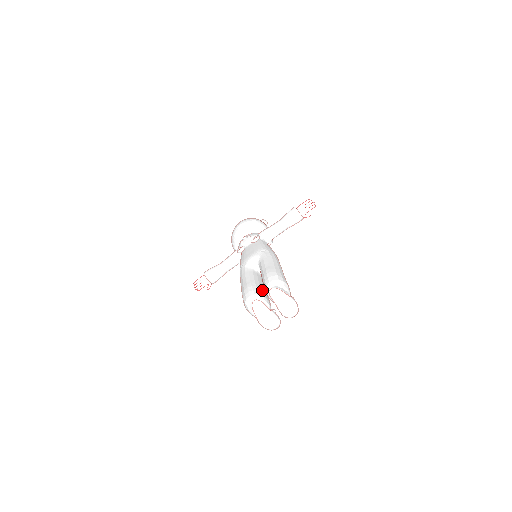
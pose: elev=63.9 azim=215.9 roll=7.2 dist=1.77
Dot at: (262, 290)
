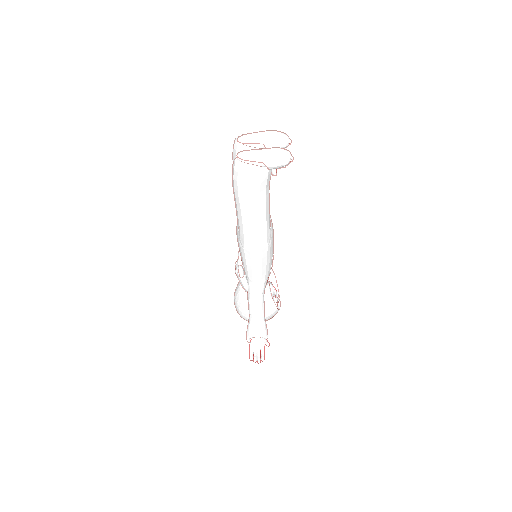
Dot at: occluded
